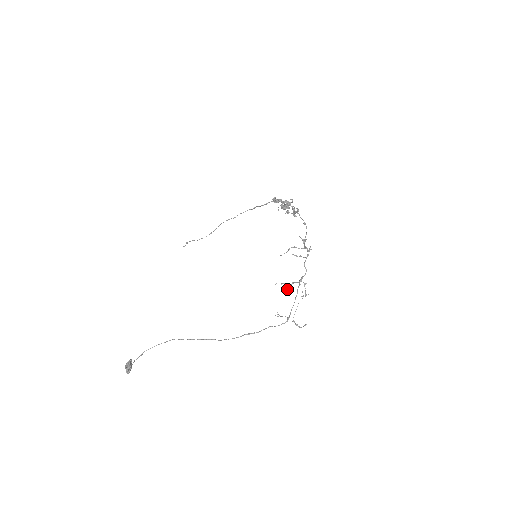
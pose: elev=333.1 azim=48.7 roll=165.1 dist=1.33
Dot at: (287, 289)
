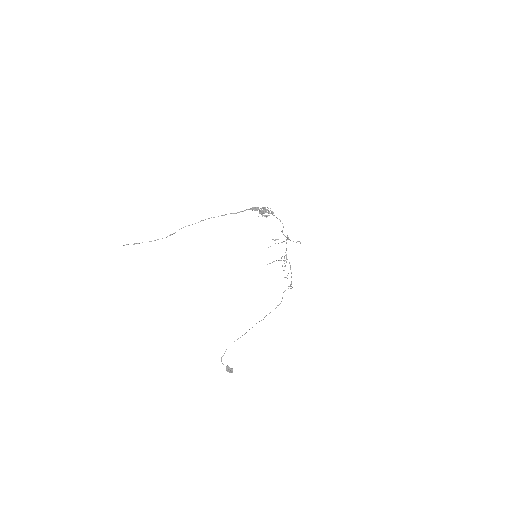
Dot at: occluded
